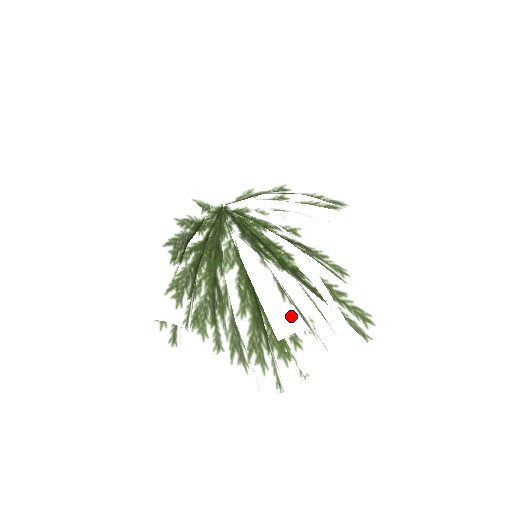
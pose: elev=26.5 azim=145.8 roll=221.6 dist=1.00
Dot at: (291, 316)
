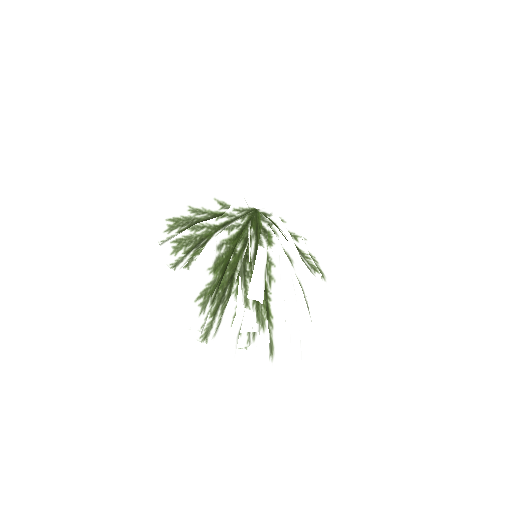
Dot at: (188, 312)
